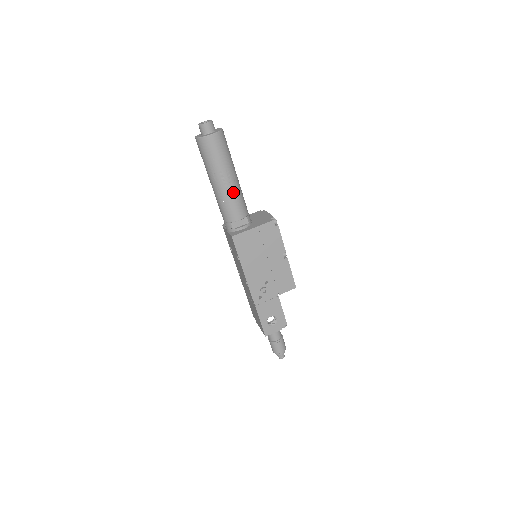
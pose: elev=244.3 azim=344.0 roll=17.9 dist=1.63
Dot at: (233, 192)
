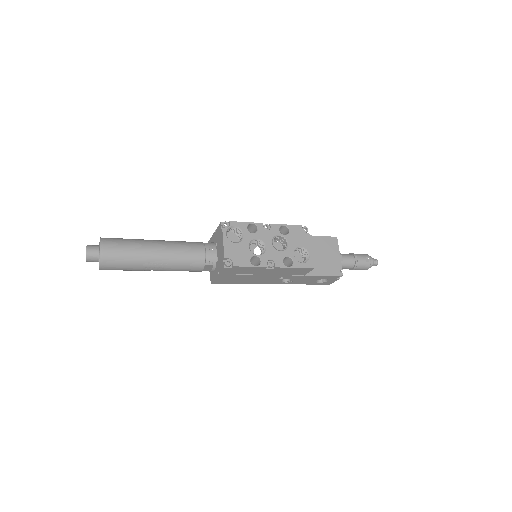
Dot at: (170, 269)
